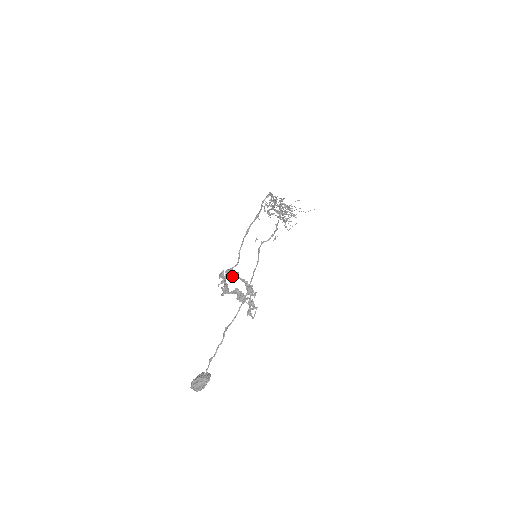
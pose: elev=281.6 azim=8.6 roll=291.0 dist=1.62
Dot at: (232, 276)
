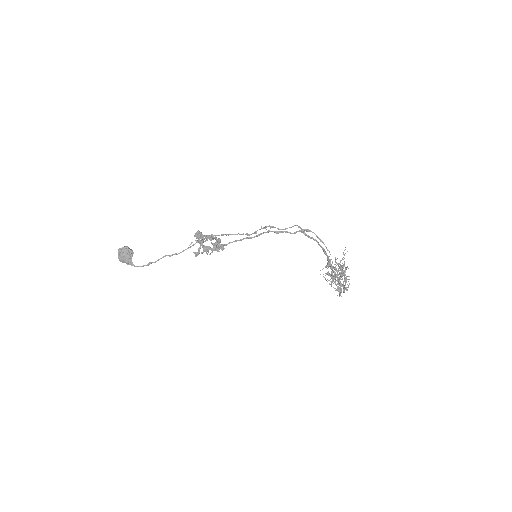
Dot at: (217, 243)
